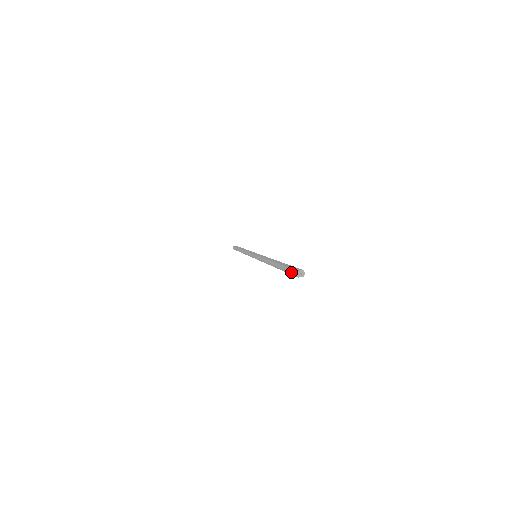
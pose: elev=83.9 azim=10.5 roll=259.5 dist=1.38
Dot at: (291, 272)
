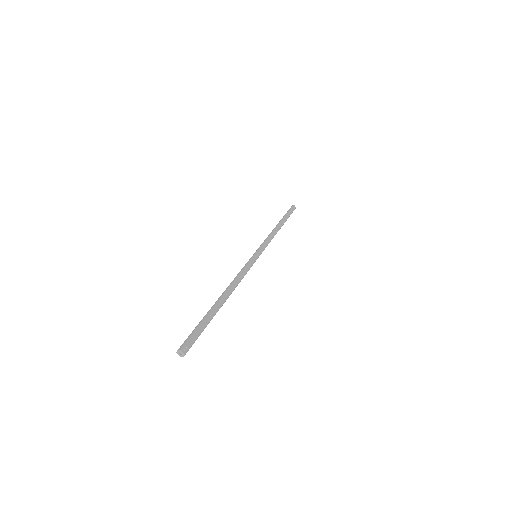
Dot at: (186, 339)
